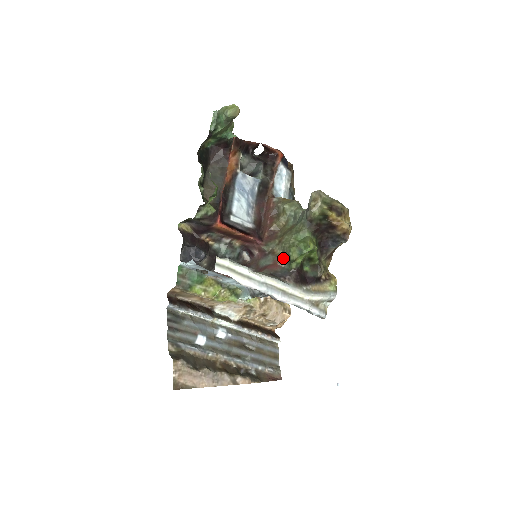
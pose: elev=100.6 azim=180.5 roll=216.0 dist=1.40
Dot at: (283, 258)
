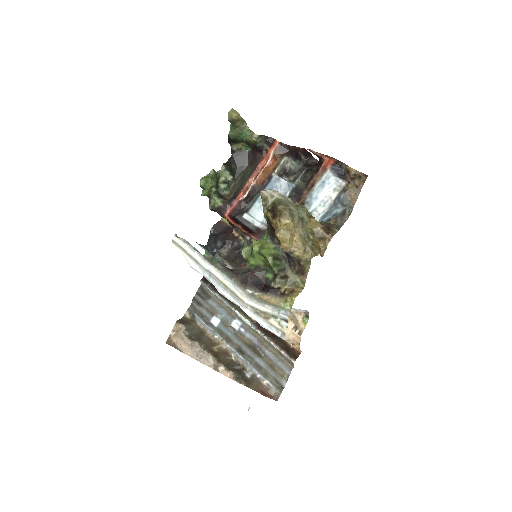
Dot at: occluded
